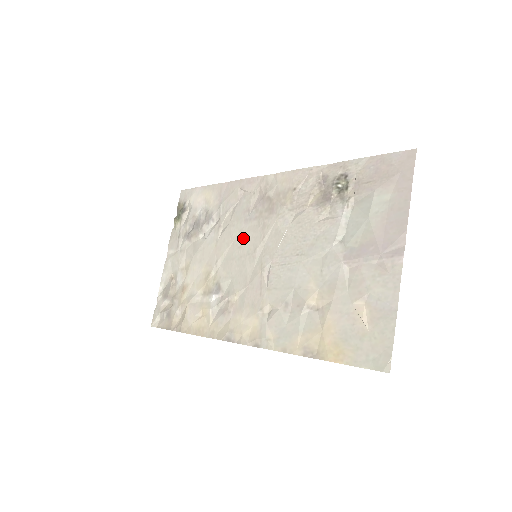
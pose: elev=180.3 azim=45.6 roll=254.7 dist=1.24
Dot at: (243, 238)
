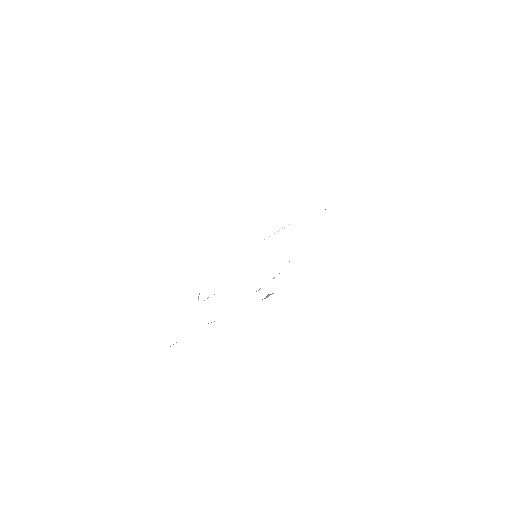
Dot at: occluded
